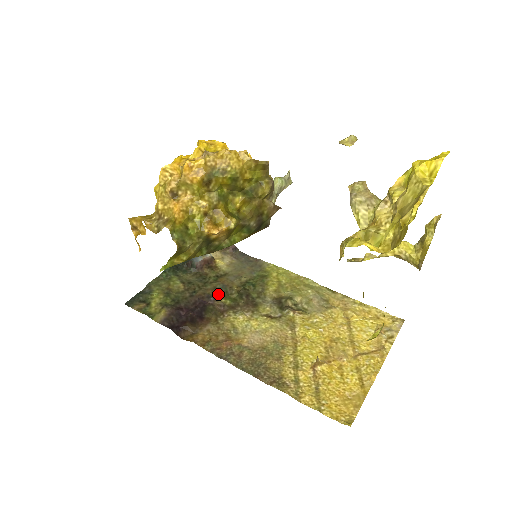
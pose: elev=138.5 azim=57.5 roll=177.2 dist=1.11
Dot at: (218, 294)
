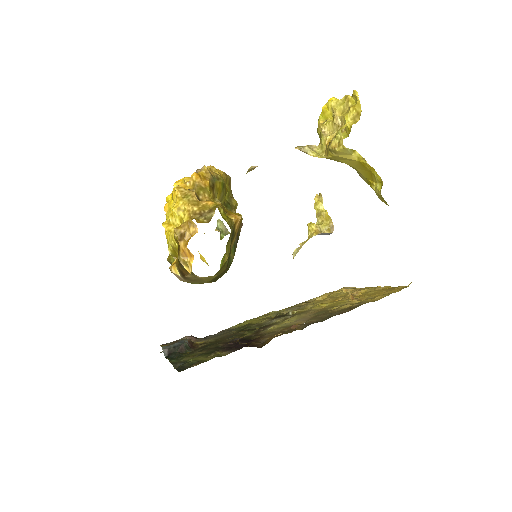
Dot at: occluded
